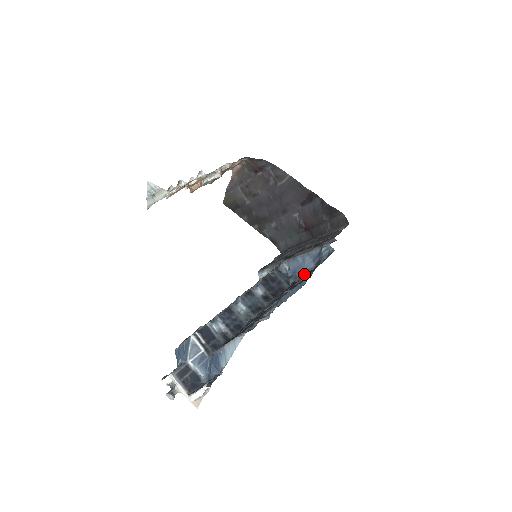
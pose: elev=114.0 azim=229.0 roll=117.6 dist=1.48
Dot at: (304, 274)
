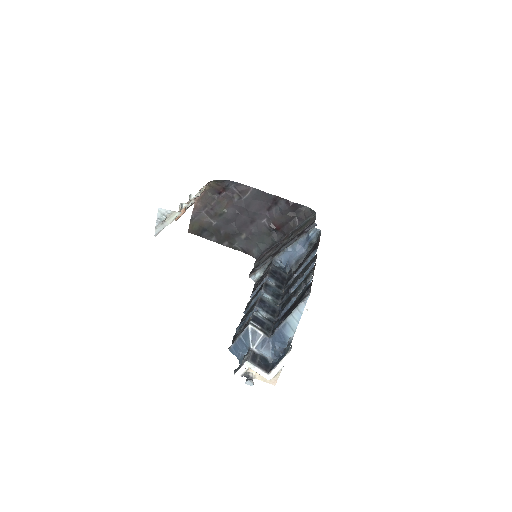
Dot at: (299, 259)
